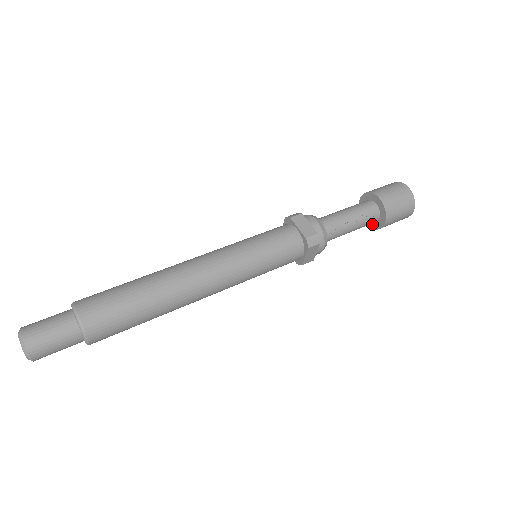
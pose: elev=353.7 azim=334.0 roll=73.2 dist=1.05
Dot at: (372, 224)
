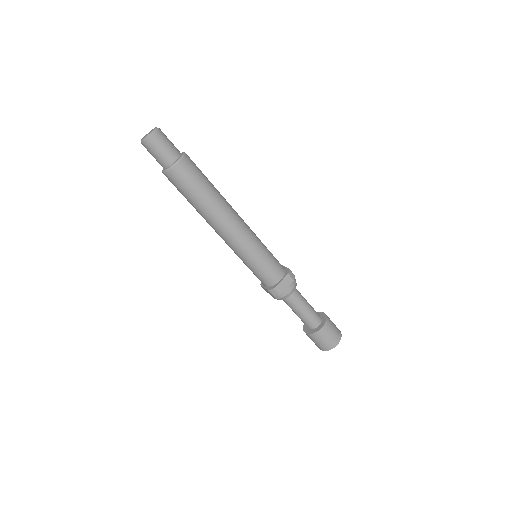
Dot at: (311, 331)
